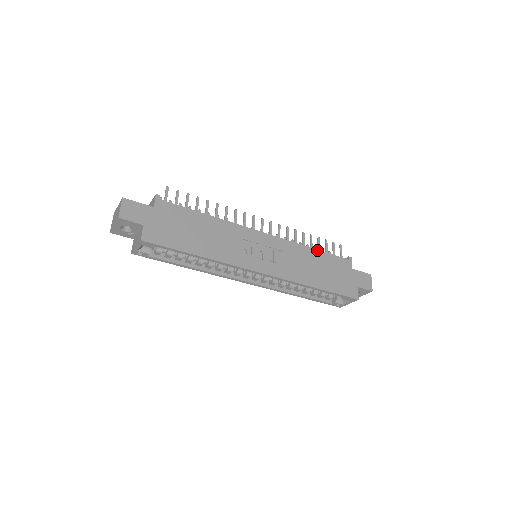
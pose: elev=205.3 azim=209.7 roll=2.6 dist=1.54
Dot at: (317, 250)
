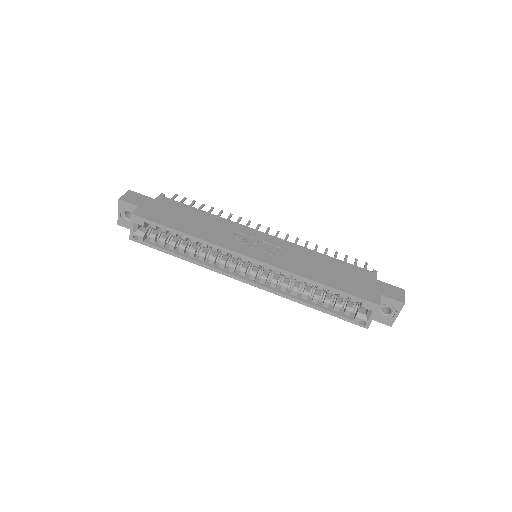
Dot at: (329, 256)
